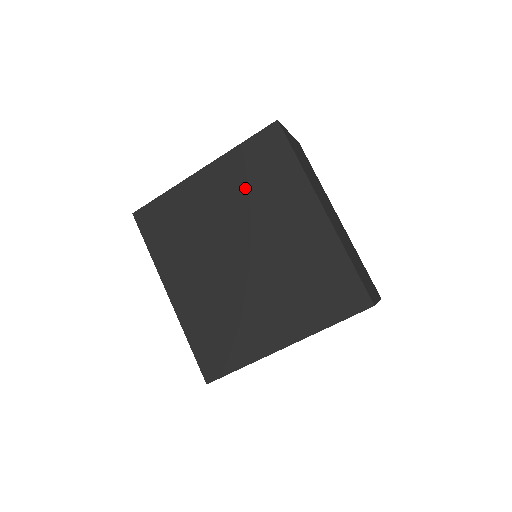
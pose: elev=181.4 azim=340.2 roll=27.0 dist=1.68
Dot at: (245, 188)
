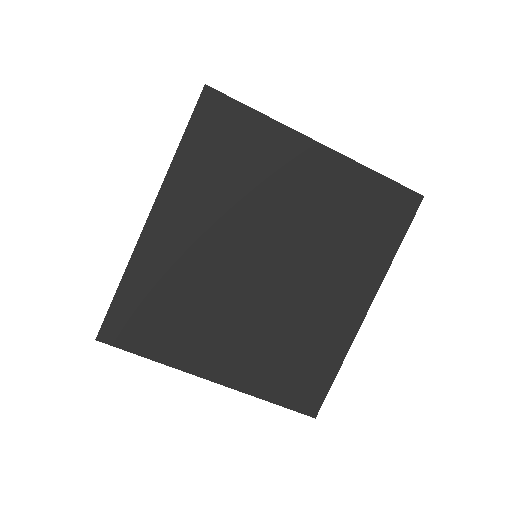
Dot at: (336, 215)
